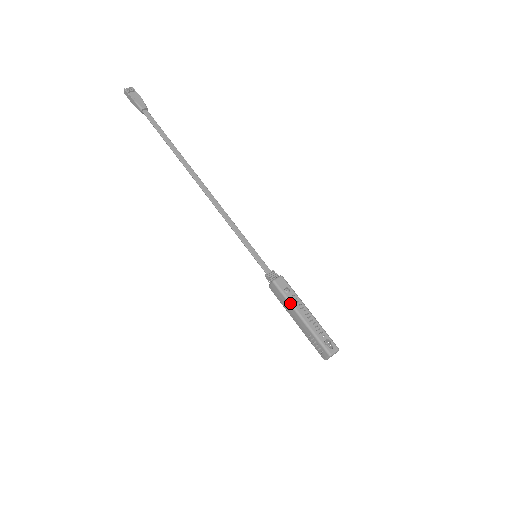
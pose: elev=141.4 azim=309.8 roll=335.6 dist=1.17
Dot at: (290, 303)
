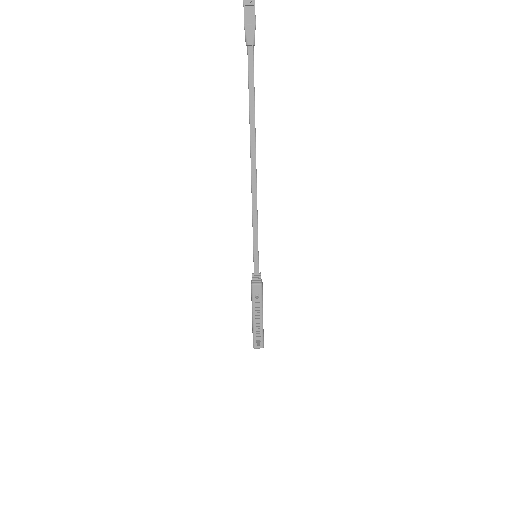
Dot at: (252, 305)
